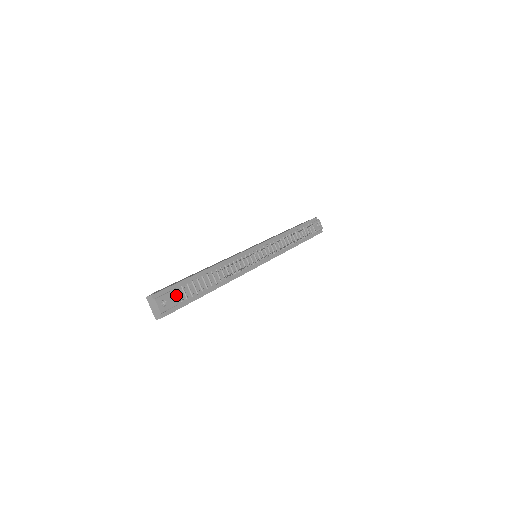
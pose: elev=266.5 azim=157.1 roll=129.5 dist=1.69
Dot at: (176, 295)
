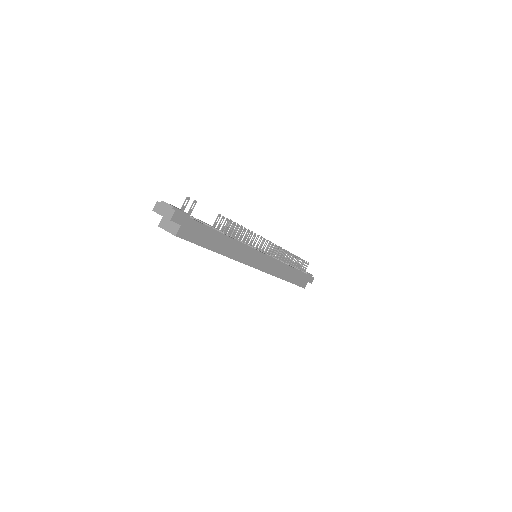
Dot at: occluded
